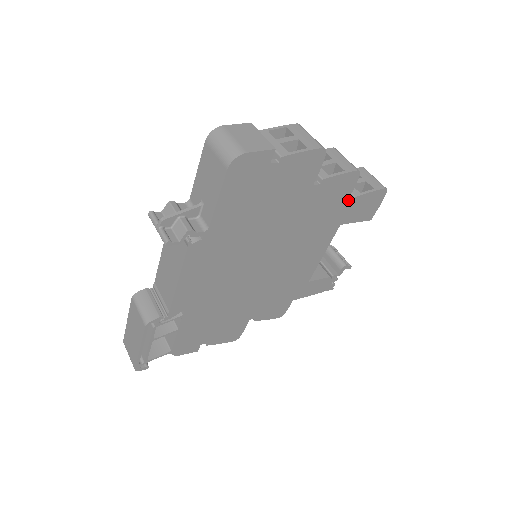
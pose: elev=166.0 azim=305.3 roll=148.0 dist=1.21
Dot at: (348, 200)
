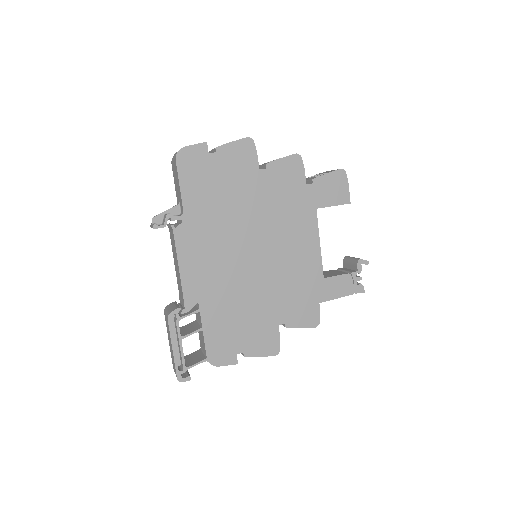
Dot at: (308, 184)
